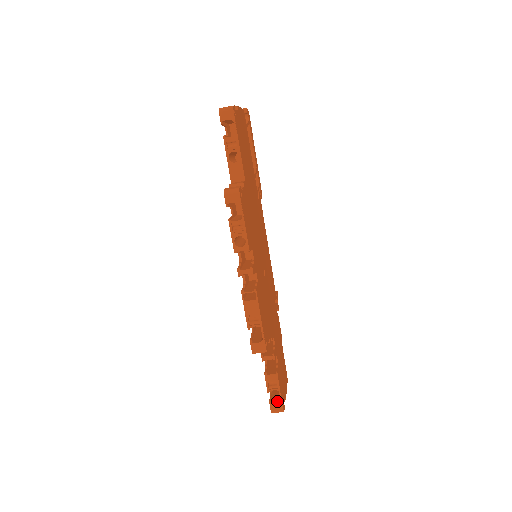
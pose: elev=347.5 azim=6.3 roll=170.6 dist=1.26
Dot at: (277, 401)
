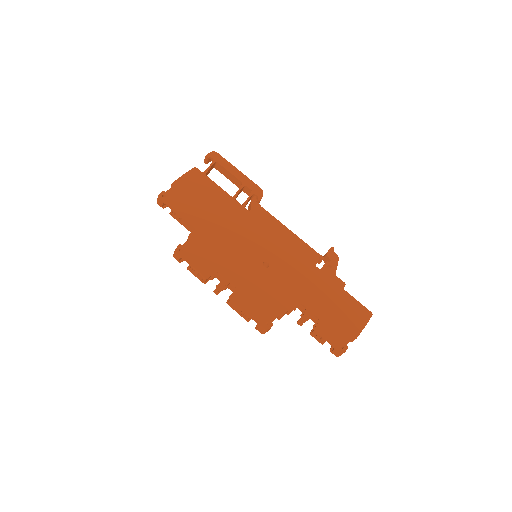
Dot at: (335, 347)
